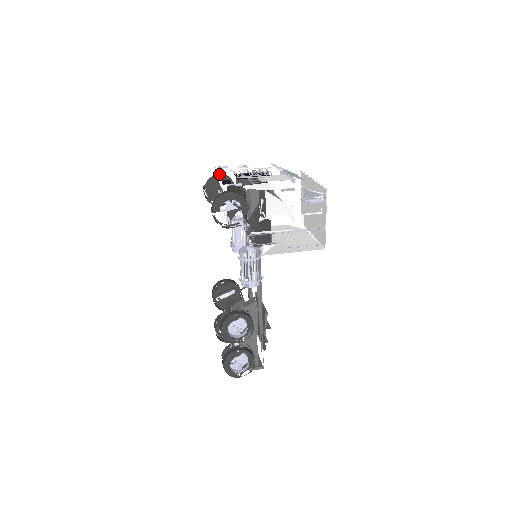
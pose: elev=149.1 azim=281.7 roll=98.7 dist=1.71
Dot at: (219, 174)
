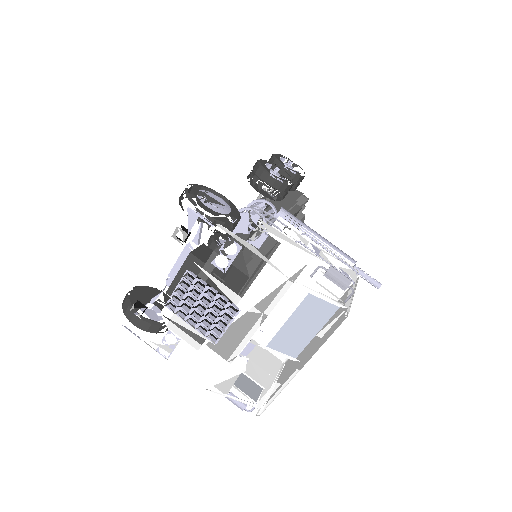
Dot at: occluded
